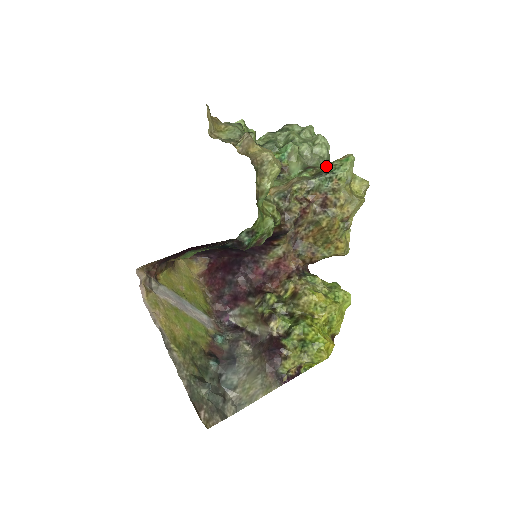
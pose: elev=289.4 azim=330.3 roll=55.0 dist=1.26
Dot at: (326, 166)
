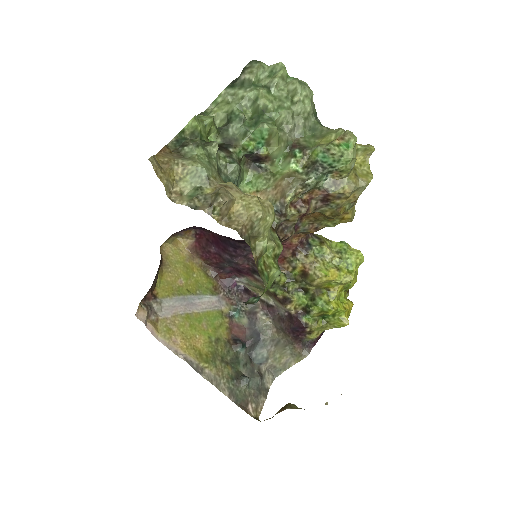
Dot at: (320, 153)
